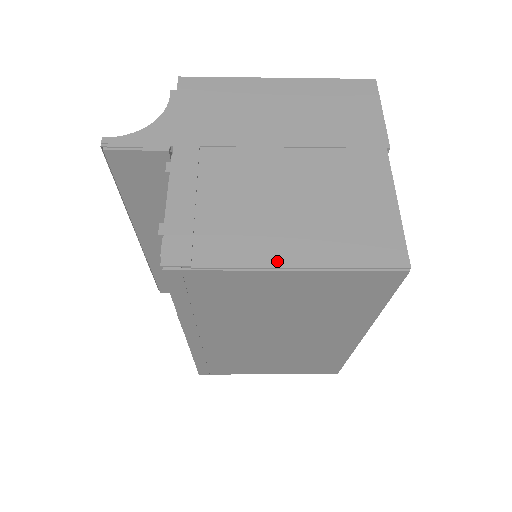
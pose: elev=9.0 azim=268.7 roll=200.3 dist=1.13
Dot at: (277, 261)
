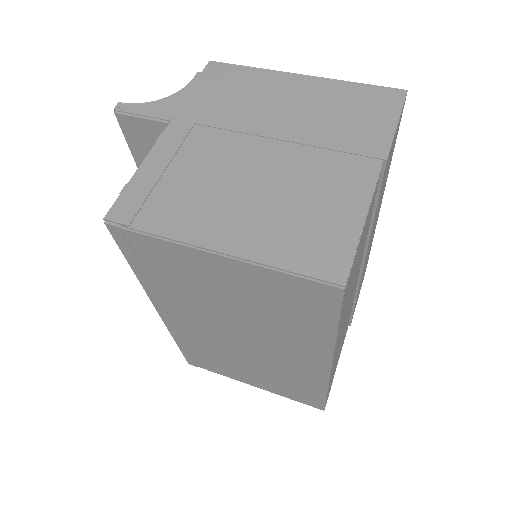
Dot at: (209, 242)
